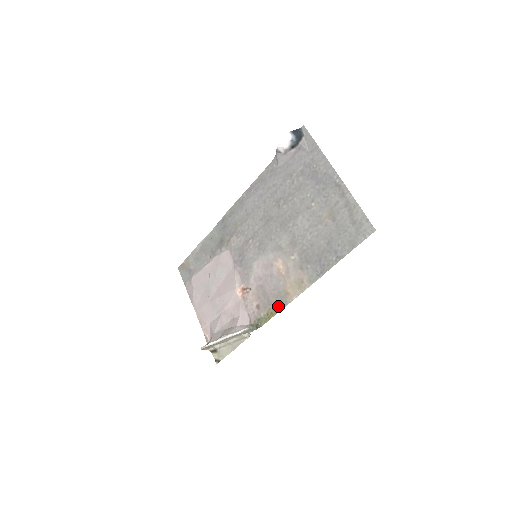
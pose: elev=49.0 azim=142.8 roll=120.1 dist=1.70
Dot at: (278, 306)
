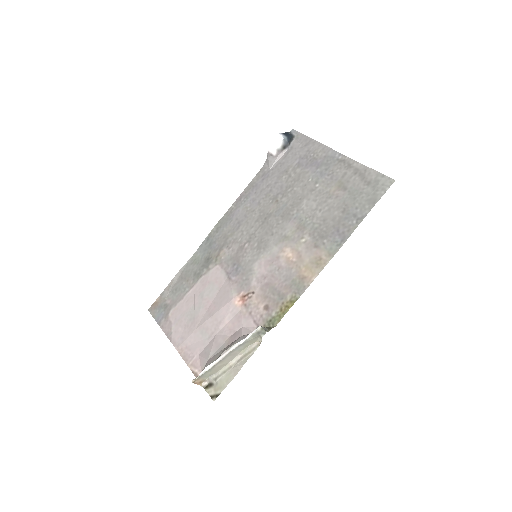
Dot at: (294, 295)
